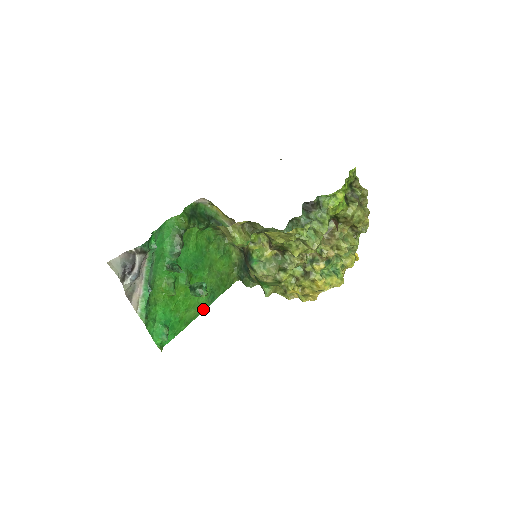
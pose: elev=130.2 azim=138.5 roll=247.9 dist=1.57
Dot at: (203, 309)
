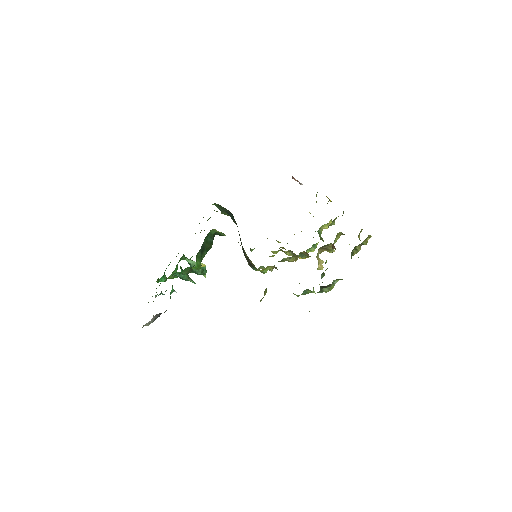
Dot at: occluded
